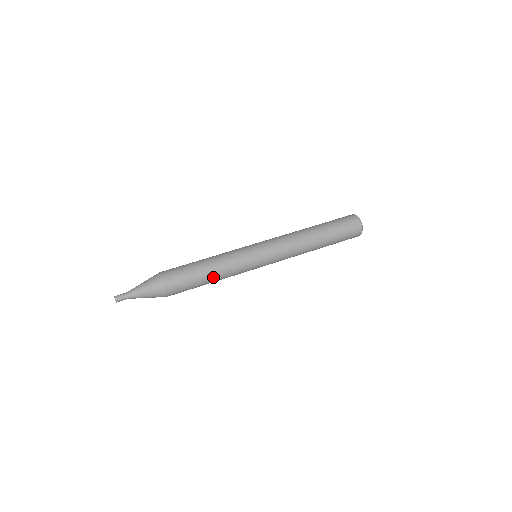
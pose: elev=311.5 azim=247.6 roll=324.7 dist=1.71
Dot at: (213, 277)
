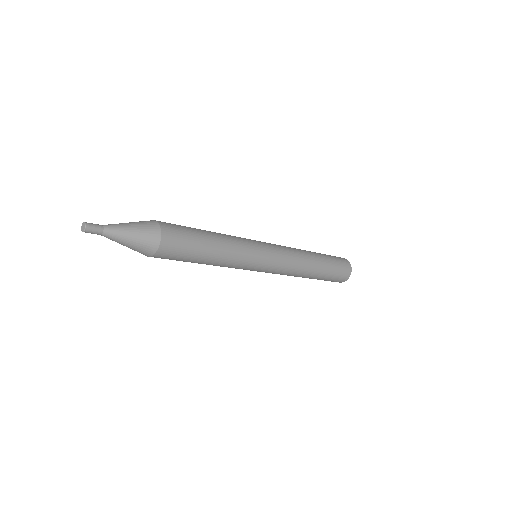
Dot at: (214, 234)
